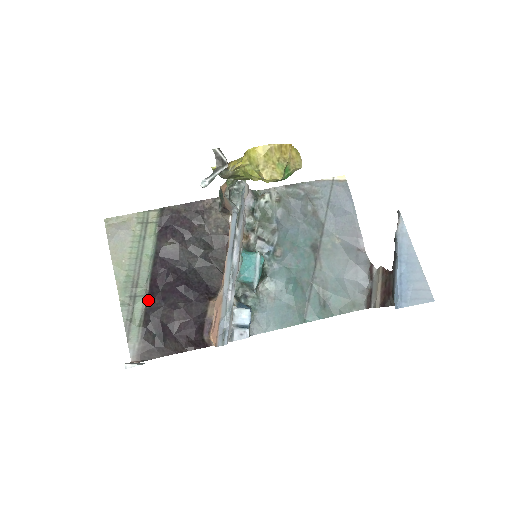
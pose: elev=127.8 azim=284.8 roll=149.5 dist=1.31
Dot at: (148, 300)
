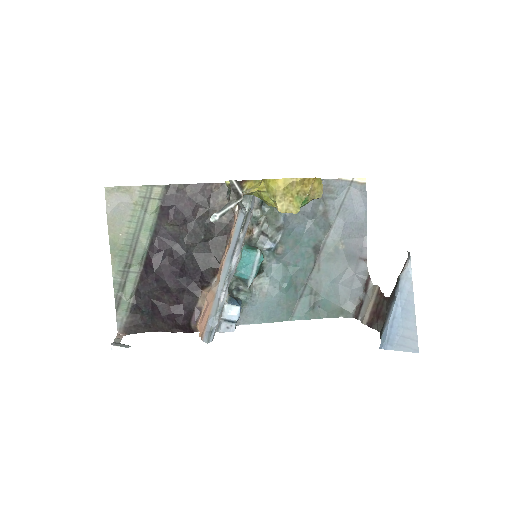
Dot at: (141, 278)
